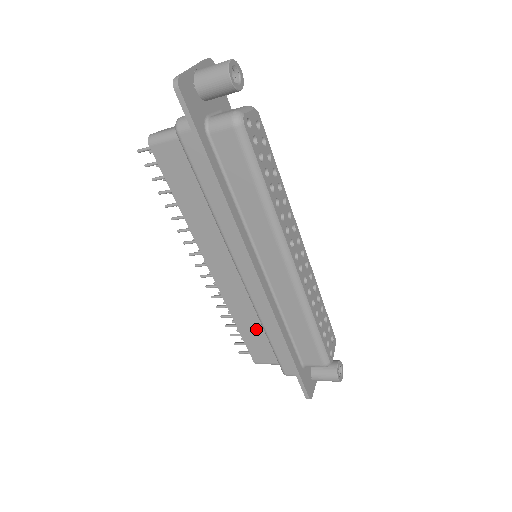
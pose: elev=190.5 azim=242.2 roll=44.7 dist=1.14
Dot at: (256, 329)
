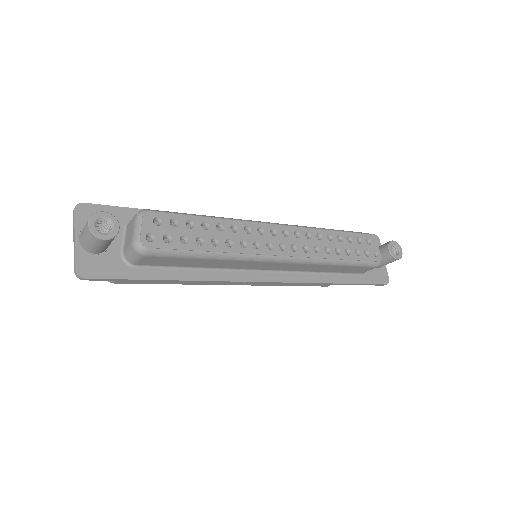
Dot at: occluded
